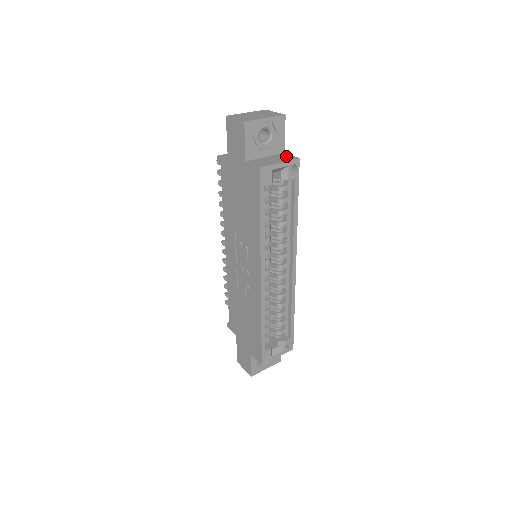
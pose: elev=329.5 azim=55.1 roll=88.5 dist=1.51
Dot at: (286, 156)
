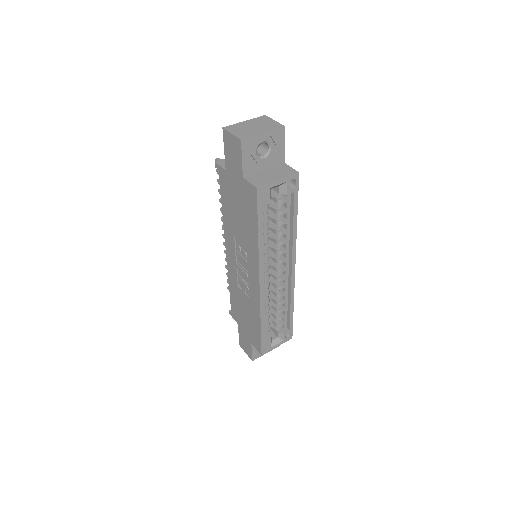
Dot at: (285, 169)
